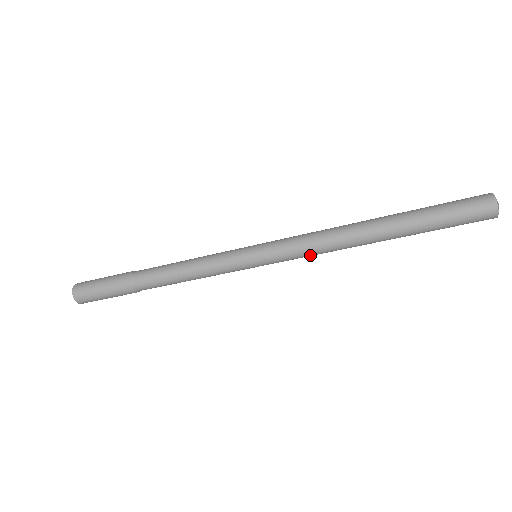
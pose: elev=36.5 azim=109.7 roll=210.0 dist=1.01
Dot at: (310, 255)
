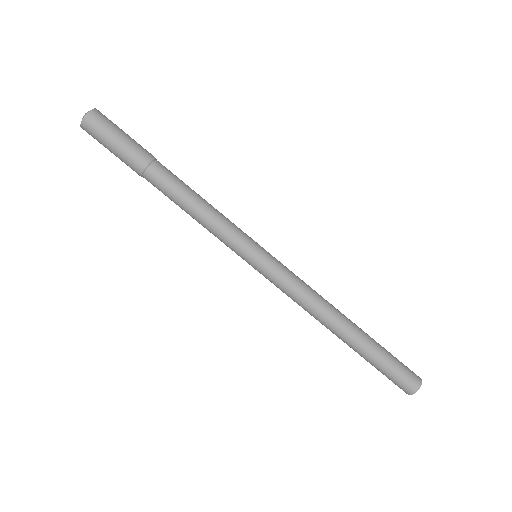
Dot at: (301, 286)
